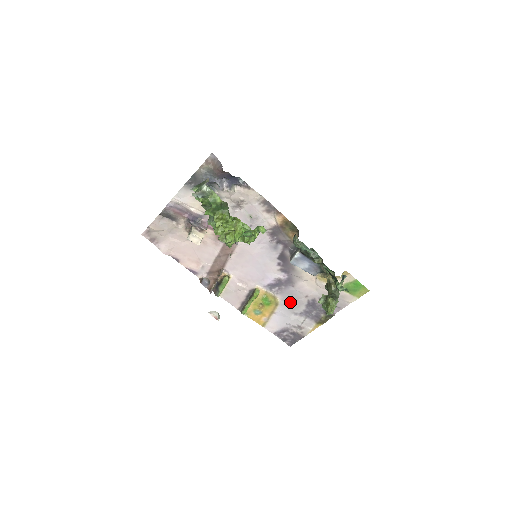
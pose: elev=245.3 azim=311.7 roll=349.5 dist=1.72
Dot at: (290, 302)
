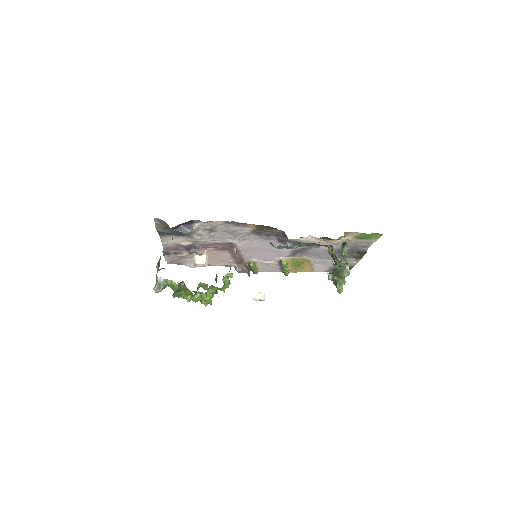
Dot at: (319, 256)
